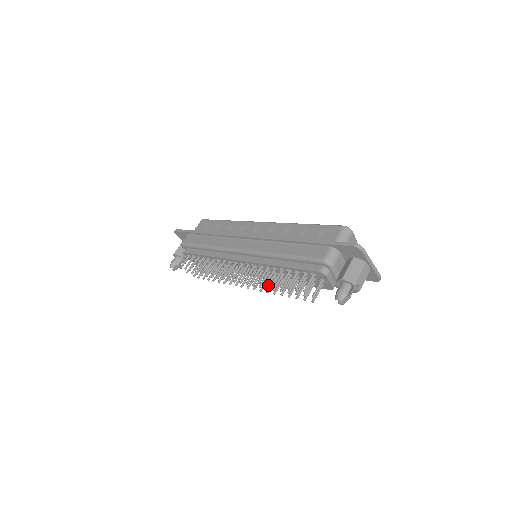
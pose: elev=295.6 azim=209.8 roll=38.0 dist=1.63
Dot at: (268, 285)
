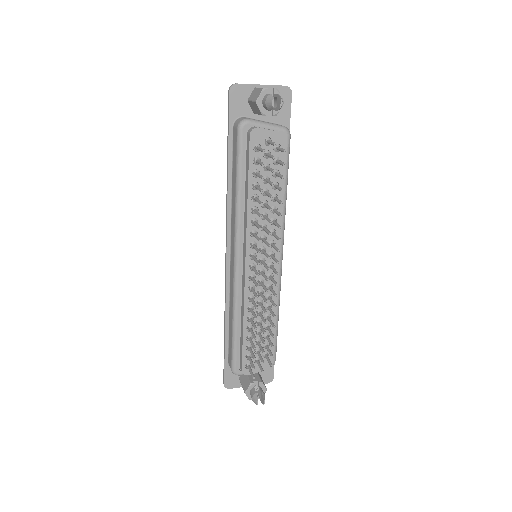
Dot at: (268, 220)
